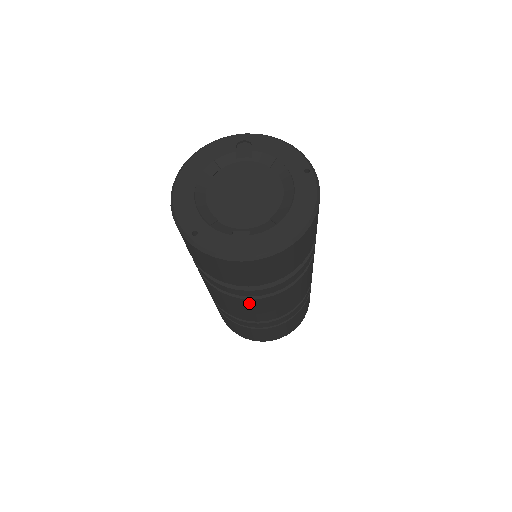
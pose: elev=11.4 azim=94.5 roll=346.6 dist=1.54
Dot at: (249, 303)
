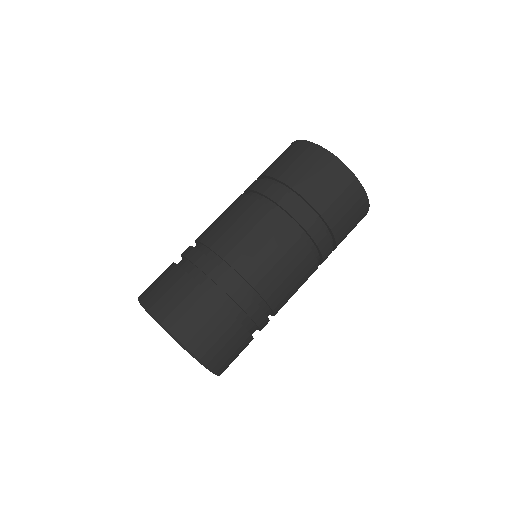
Dot at: occluded
